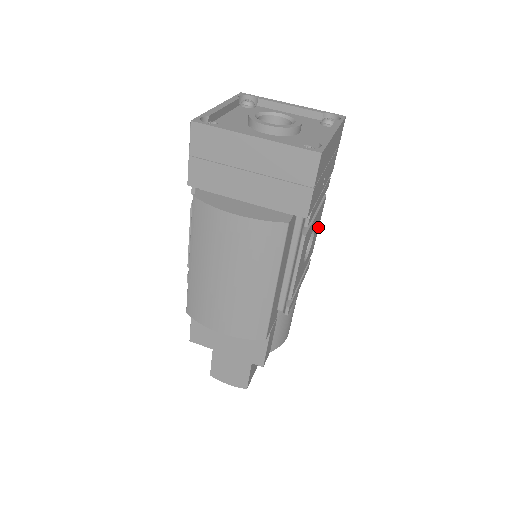
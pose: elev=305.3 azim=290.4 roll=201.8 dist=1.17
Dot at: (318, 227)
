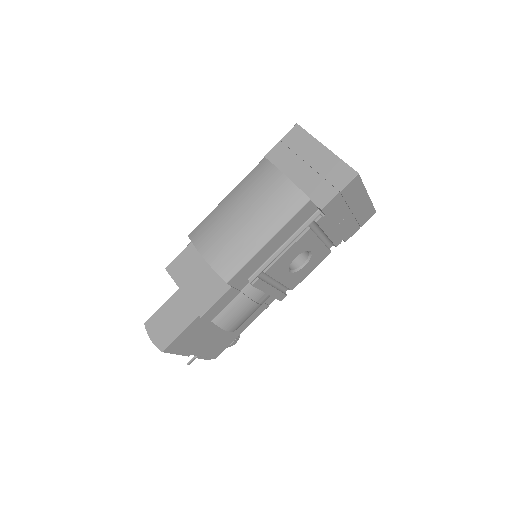
Dot at: (310, 272)
